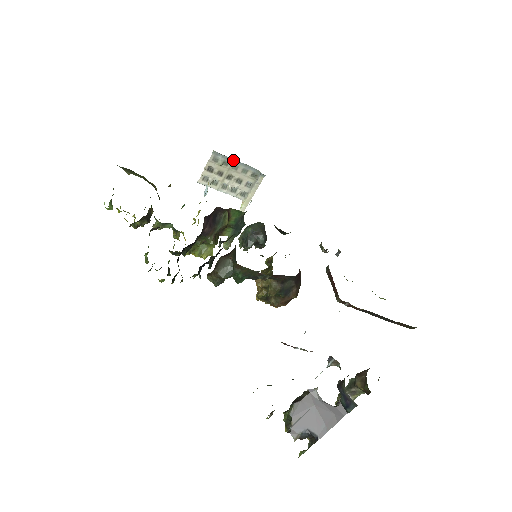
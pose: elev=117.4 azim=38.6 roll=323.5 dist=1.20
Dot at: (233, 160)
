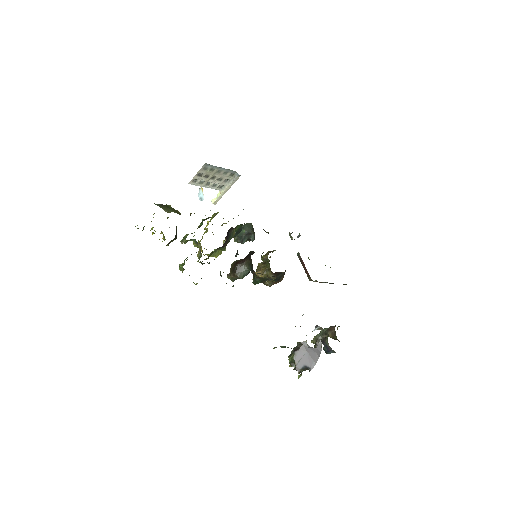
Dot at: (218, 167)
